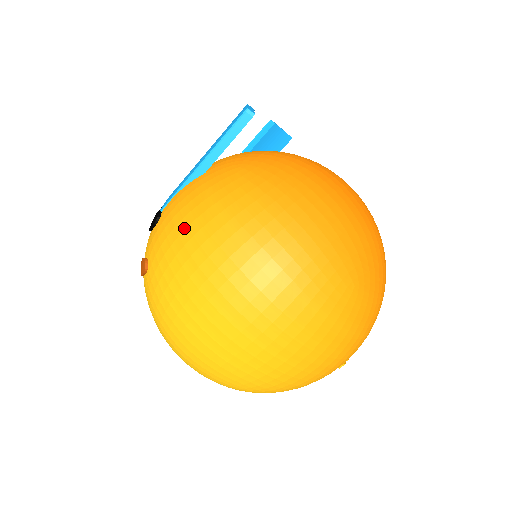
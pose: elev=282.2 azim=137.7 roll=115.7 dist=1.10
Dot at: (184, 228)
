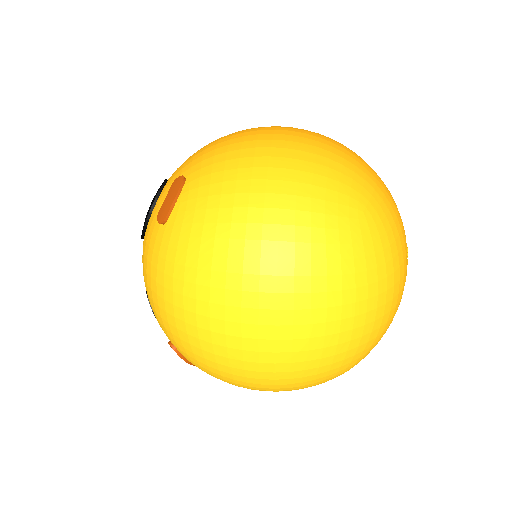
Dot at: occluded
